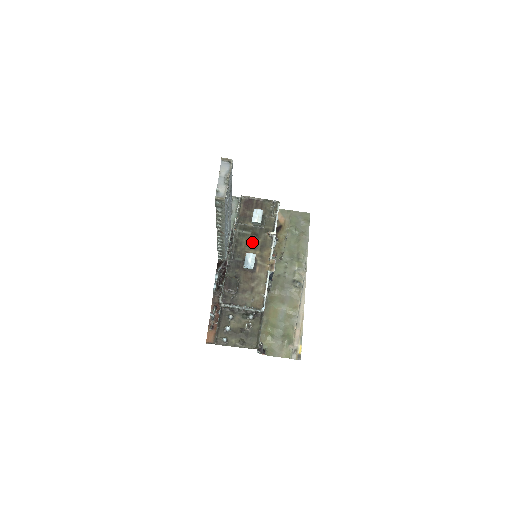
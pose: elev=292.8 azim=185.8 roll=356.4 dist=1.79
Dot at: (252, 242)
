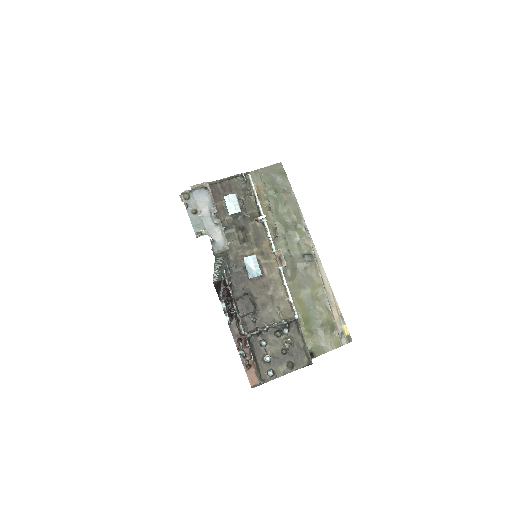
Dot at: (242, 240)
